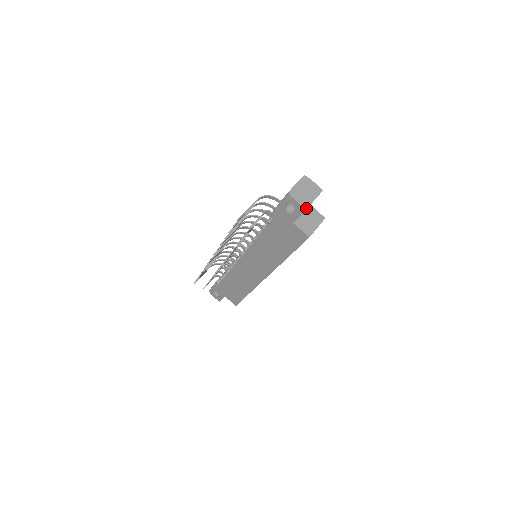
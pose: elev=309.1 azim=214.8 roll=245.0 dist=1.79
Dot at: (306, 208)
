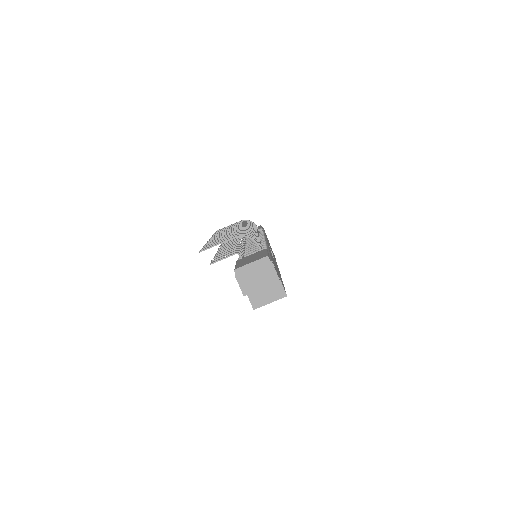
Dot at: (245, 294)
